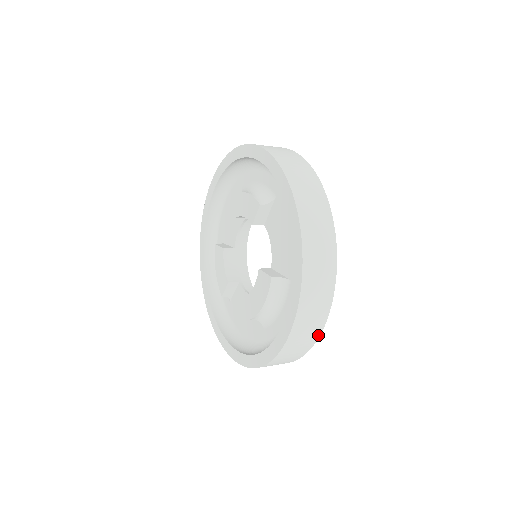
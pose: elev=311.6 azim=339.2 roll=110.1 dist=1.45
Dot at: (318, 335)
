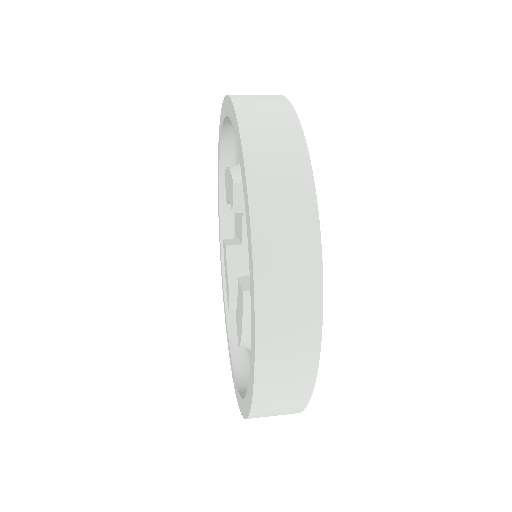
Dot at: (311, 384)
